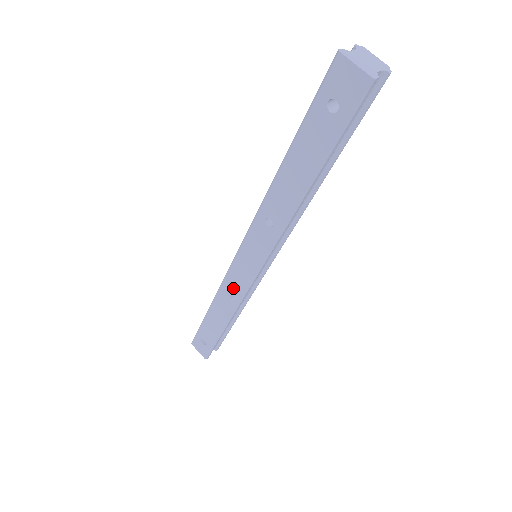
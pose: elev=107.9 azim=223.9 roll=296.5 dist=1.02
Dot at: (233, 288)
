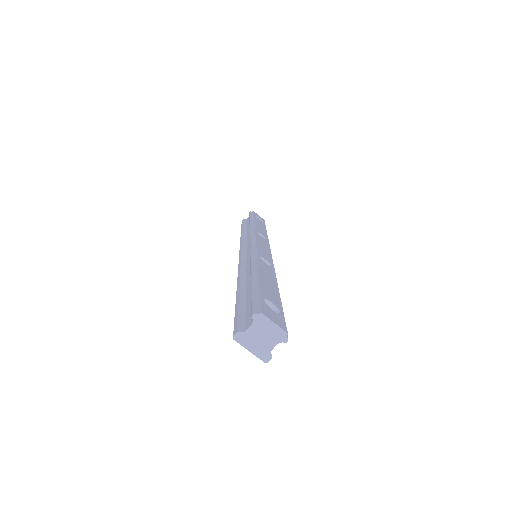
Dot at: occluded
